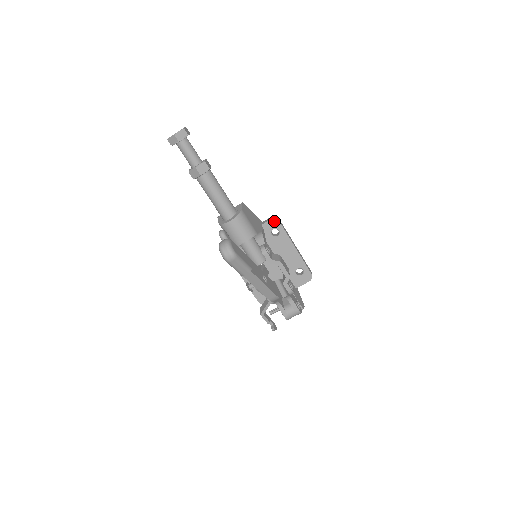
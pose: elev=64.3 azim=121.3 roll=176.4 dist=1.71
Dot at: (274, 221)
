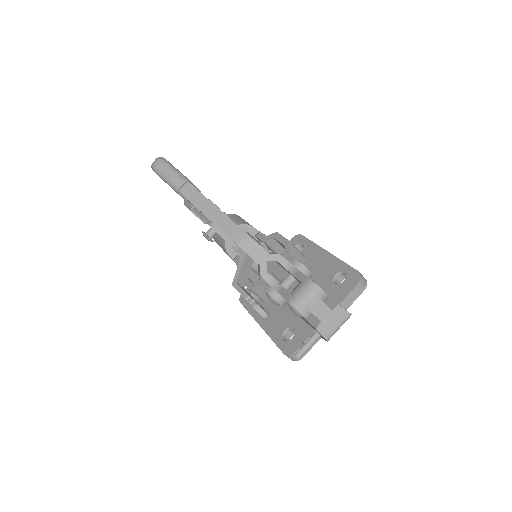
Dot at: (296, 238)
